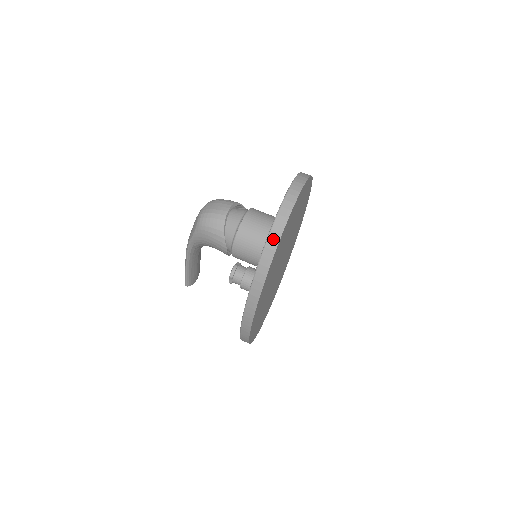
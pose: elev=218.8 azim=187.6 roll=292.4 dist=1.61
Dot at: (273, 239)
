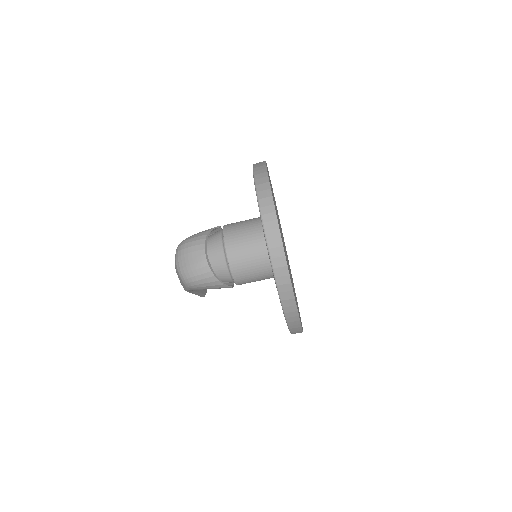
Dot at: (285, 291)
